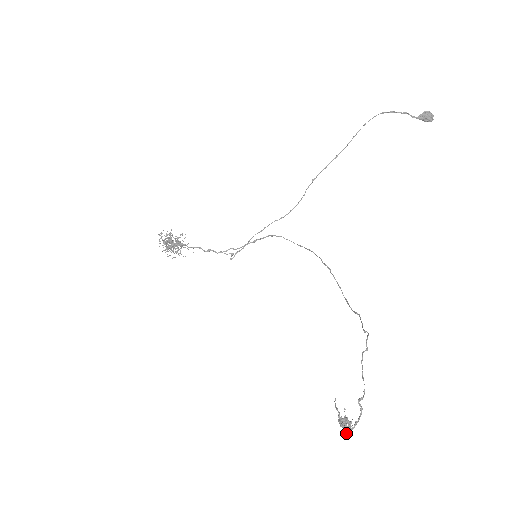
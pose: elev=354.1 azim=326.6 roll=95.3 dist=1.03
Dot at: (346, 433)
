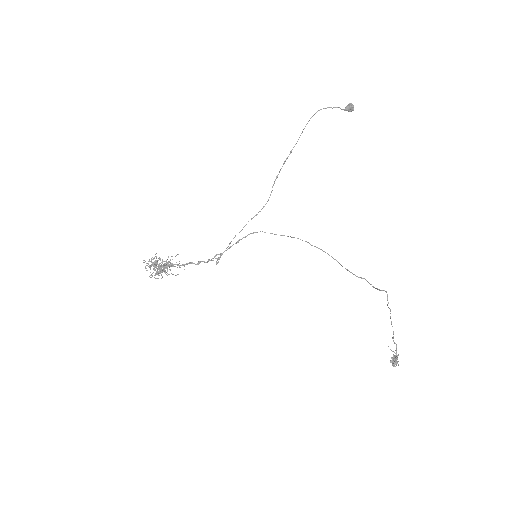
Dot at: occluded
